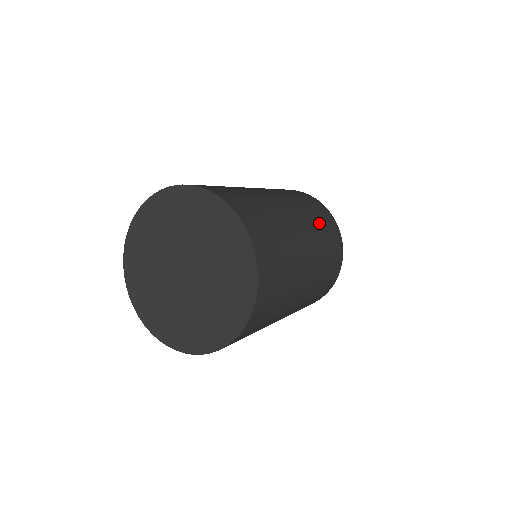
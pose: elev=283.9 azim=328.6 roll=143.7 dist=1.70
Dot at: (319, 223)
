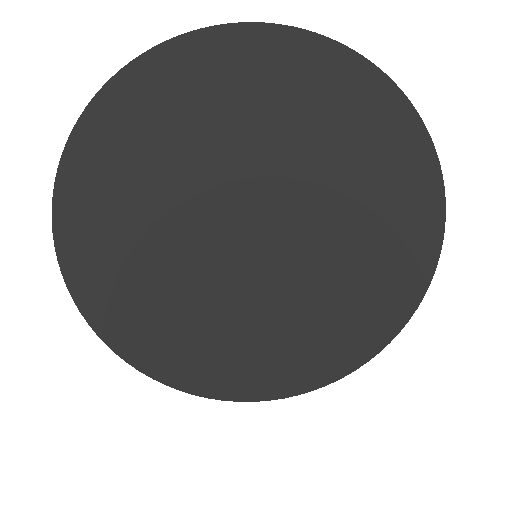
Dot at: occluded
